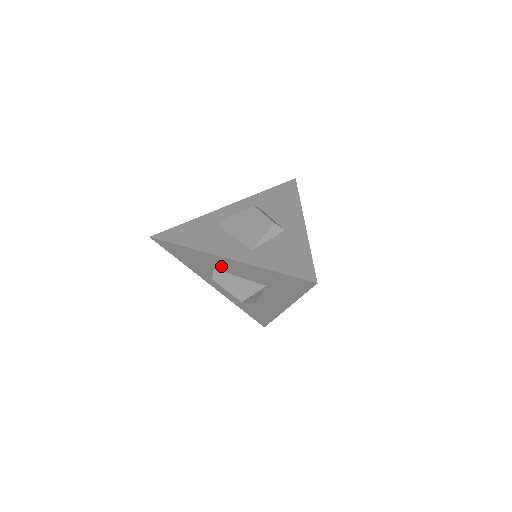
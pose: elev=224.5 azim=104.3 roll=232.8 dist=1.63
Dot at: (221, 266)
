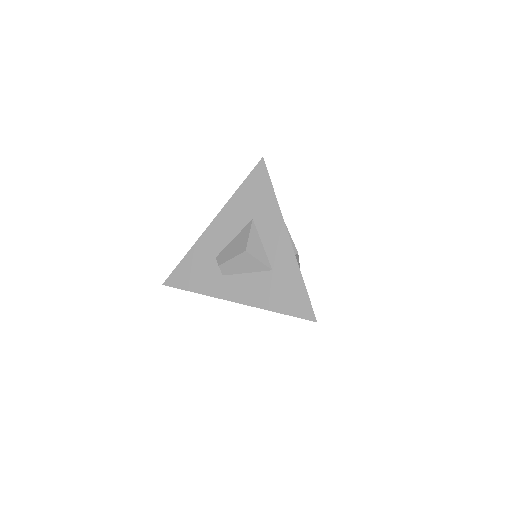
Dot at: (216, 243)
